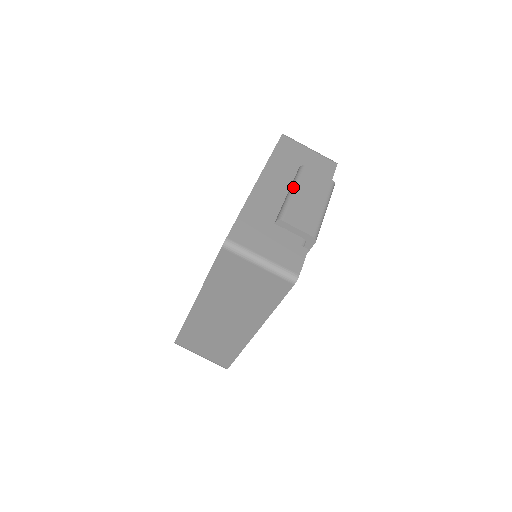
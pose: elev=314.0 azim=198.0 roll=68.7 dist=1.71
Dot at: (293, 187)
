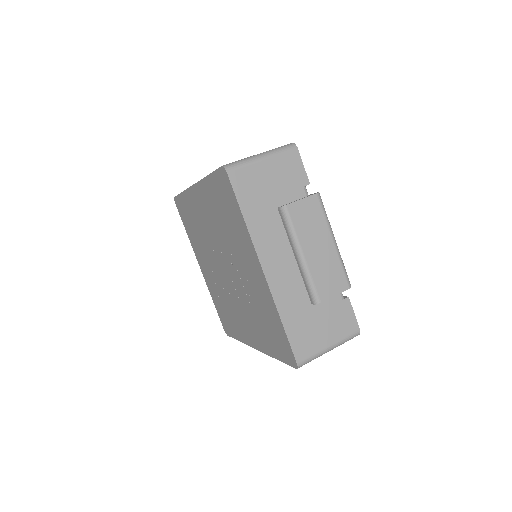
Dot at: (298, 250)
